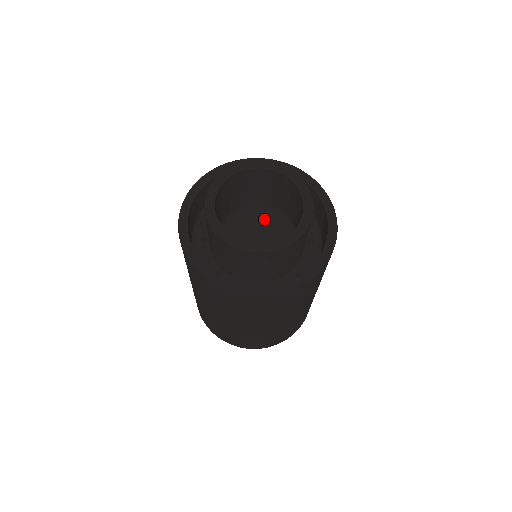
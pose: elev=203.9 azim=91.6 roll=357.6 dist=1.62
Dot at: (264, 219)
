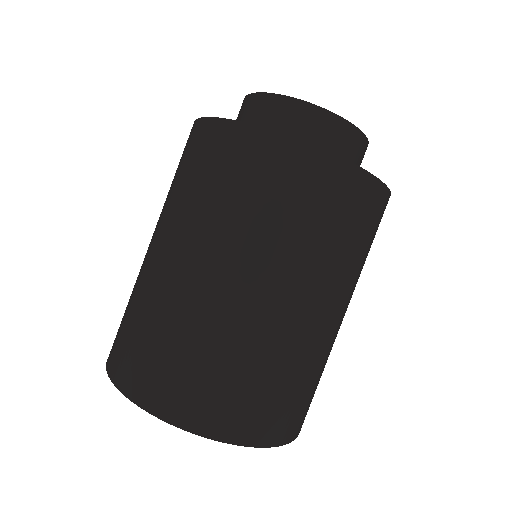
Dot at: occluded
